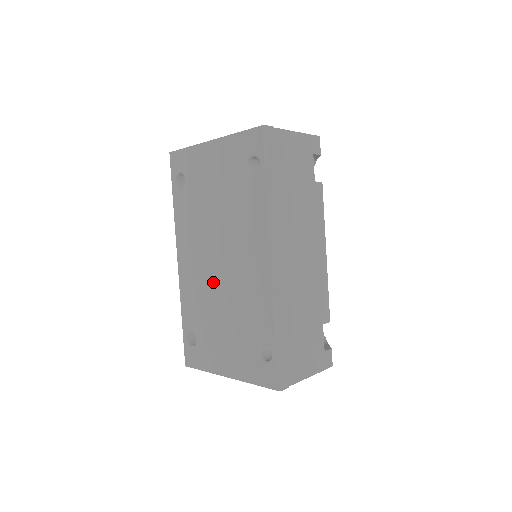
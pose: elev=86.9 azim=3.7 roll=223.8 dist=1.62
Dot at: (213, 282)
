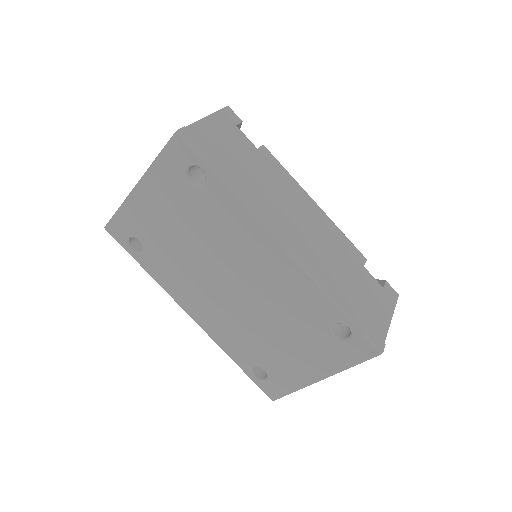
Dot at: (240, 309)
